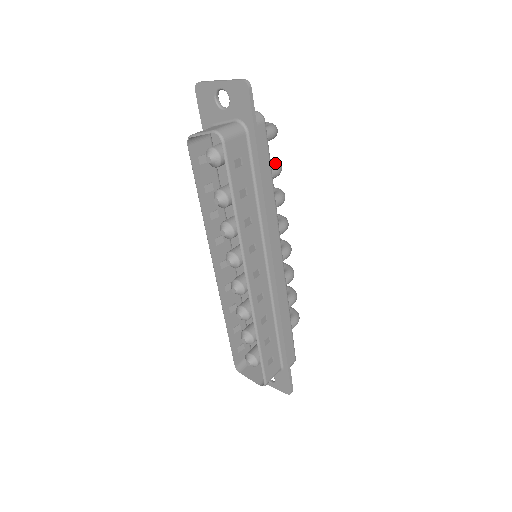
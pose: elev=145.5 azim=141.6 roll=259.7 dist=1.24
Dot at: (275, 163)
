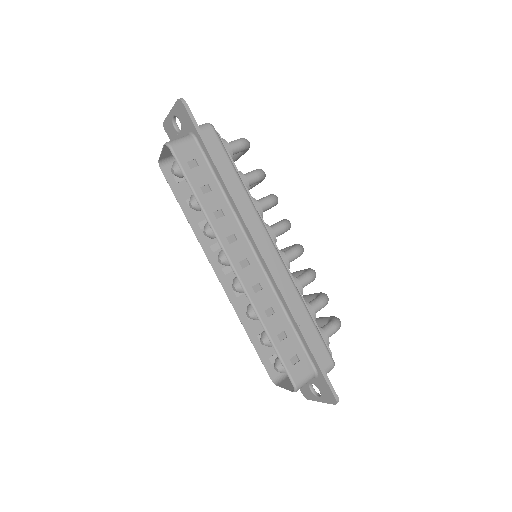
Dot at: (254, 170)
